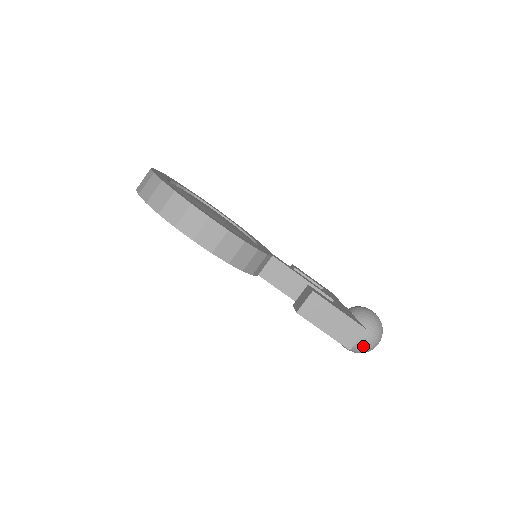
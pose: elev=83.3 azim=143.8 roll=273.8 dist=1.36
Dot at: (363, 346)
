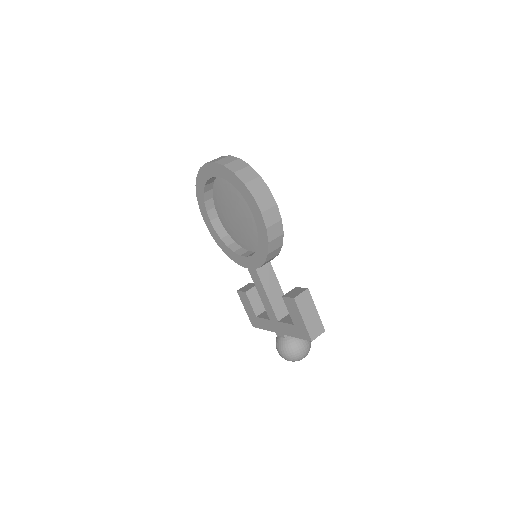
Dot at: (299, 353)
